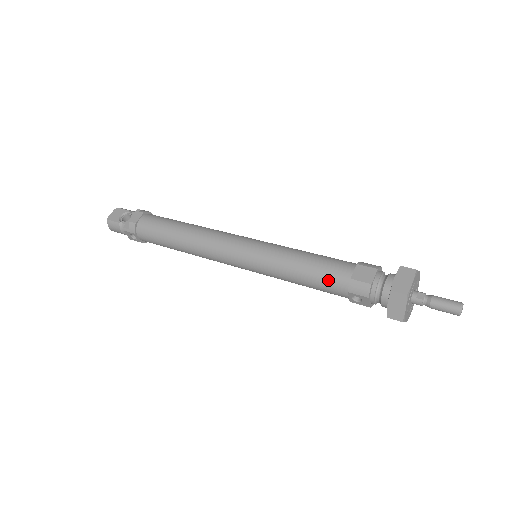
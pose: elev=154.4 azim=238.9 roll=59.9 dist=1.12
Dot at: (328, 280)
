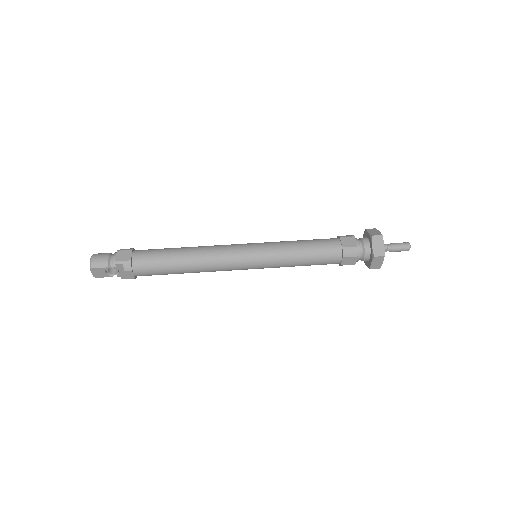
Dot at: occluded
